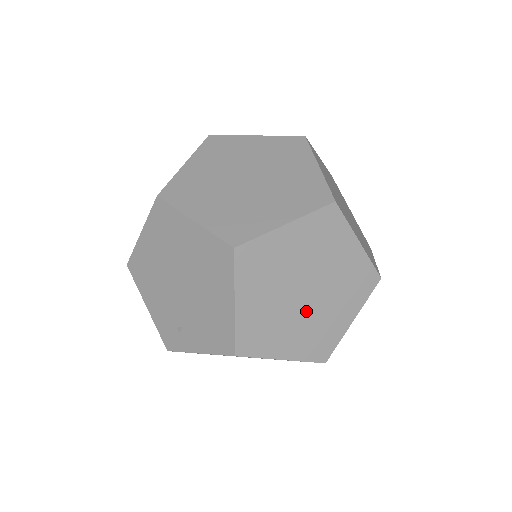
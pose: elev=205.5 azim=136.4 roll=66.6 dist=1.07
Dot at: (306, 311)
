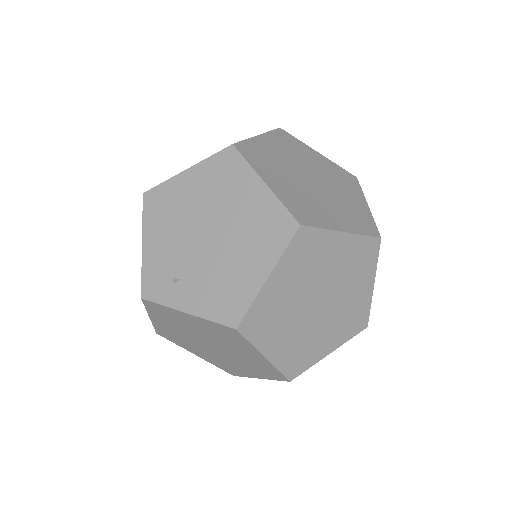
Dot at: (308, 321)
